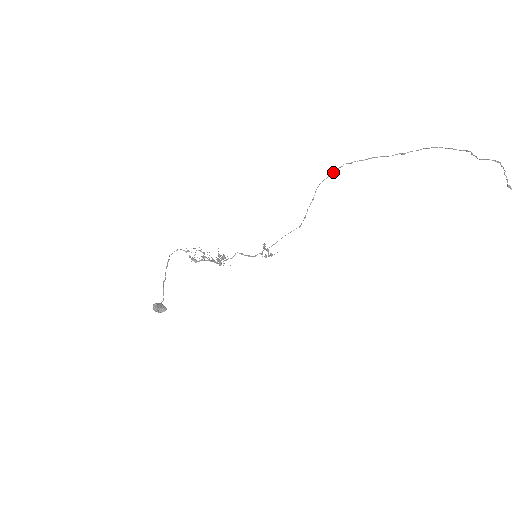
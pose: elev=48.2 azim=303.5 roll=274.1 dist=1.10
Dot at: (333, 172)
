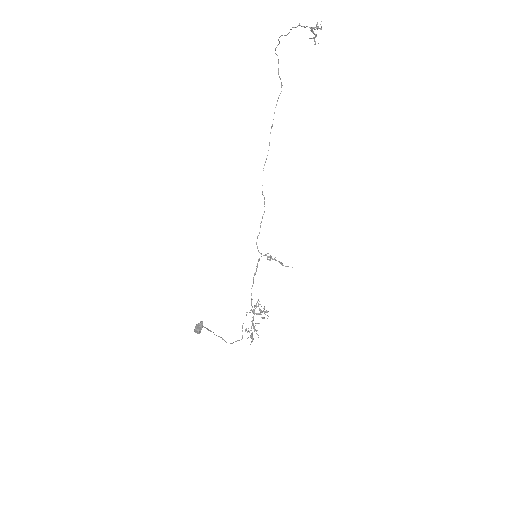
Dot at: occluded
